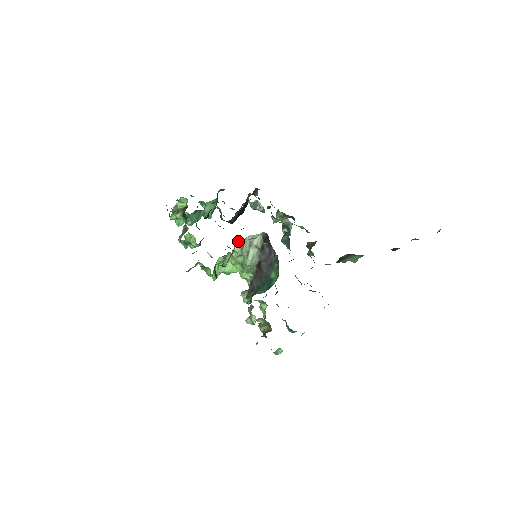
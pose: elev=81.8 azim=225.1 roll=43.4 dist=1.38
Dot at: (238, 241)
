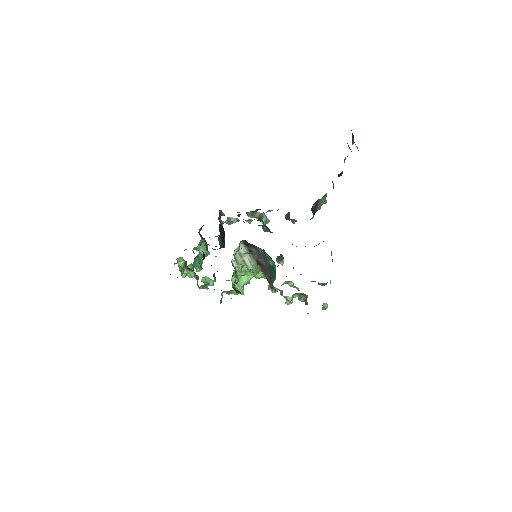
Dot at: occluded
